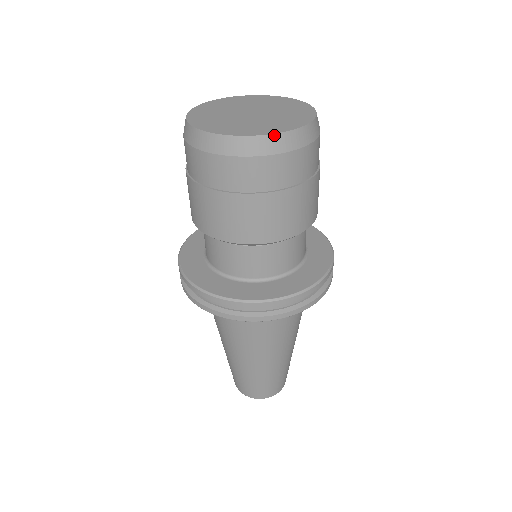
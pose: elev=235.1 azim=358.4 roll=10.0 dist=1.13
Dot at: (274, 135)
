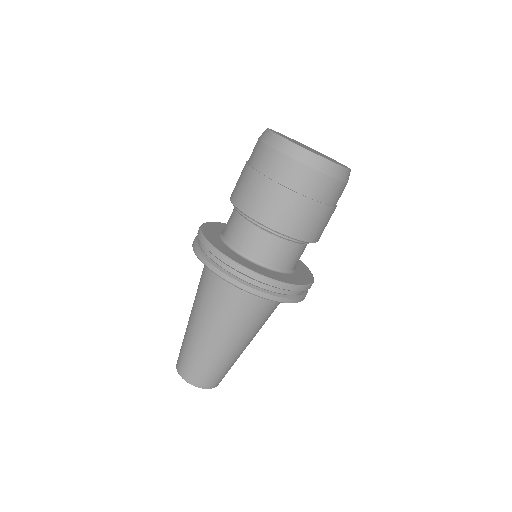
Dot at: (344, 168)
